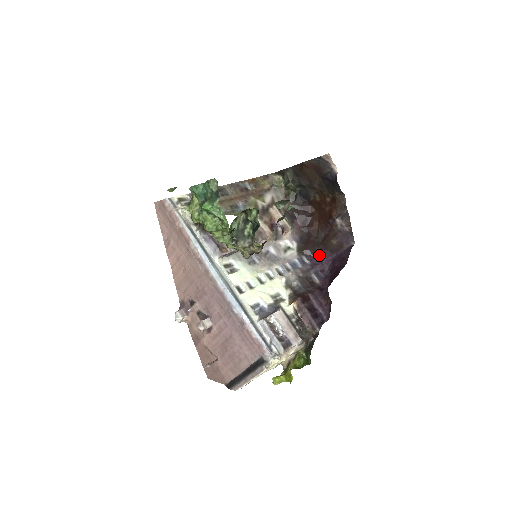
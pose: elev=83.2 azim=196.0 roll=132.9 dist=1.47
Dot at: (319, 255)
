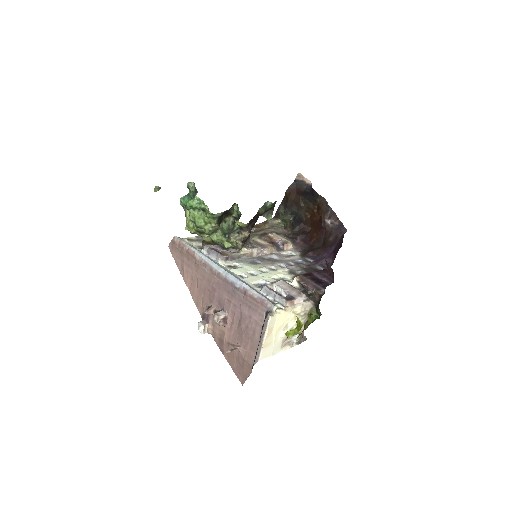
Dot at: (321, 254)
